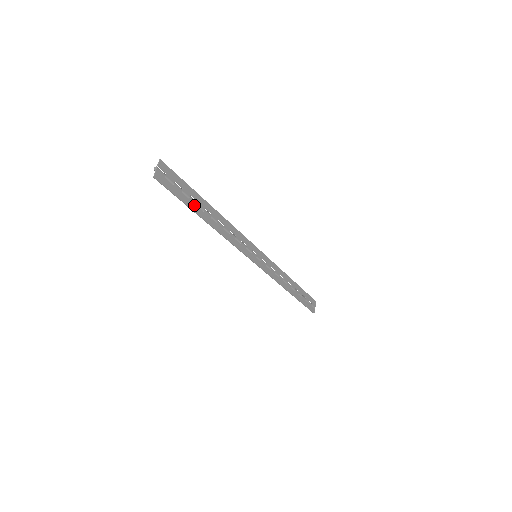
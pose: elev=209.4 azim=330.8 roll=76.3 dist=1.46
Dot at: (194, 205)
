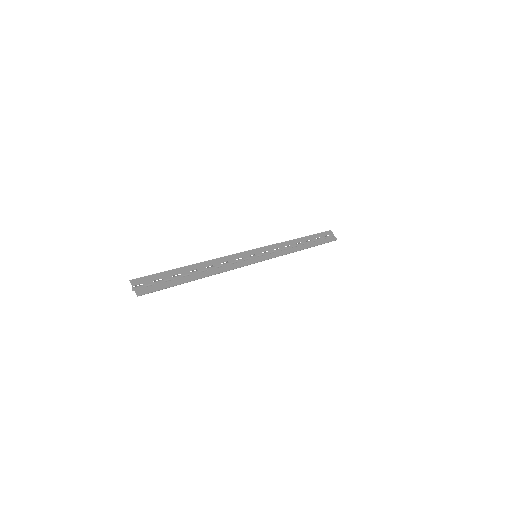
Dot at: (181, 279)
